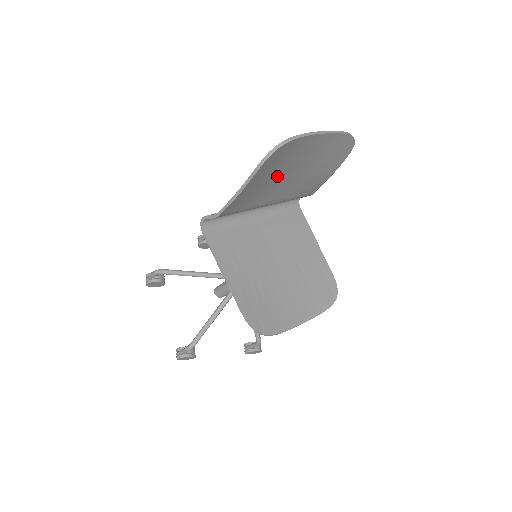
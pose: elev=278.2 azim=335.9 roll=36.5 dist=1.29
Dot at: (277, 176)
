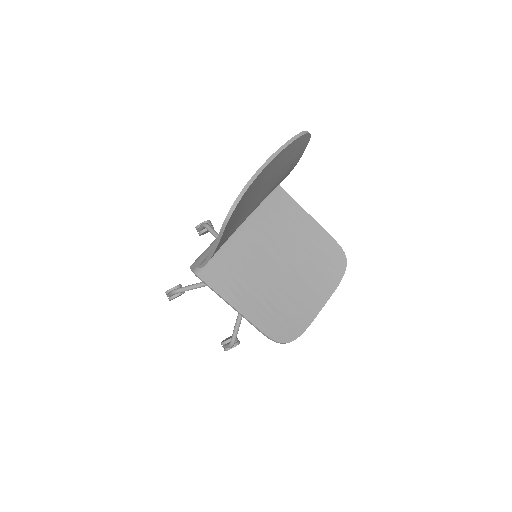
Dot at: (243, 209)
